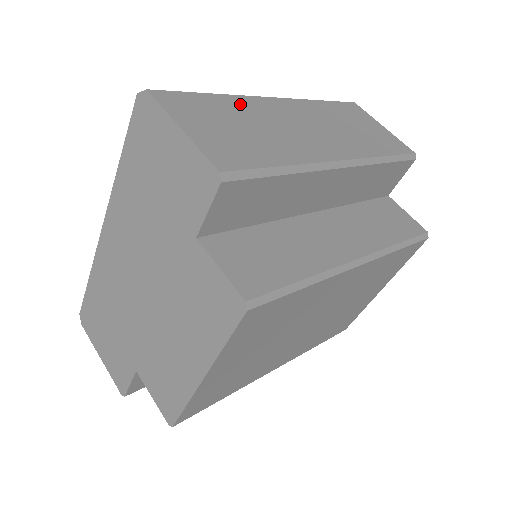
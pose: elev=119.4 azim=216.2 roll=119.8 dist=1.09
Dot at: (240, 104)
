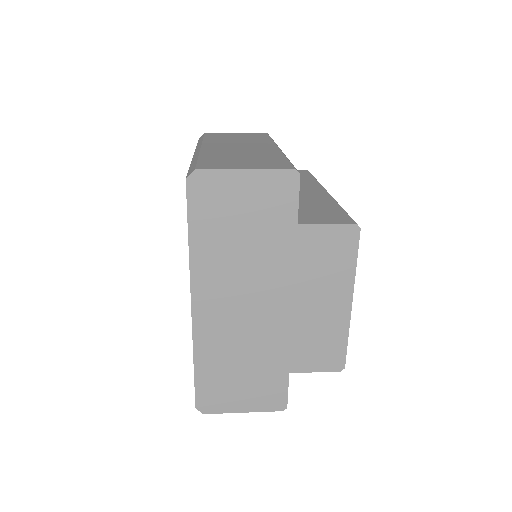
Dot at: (212, 154)
